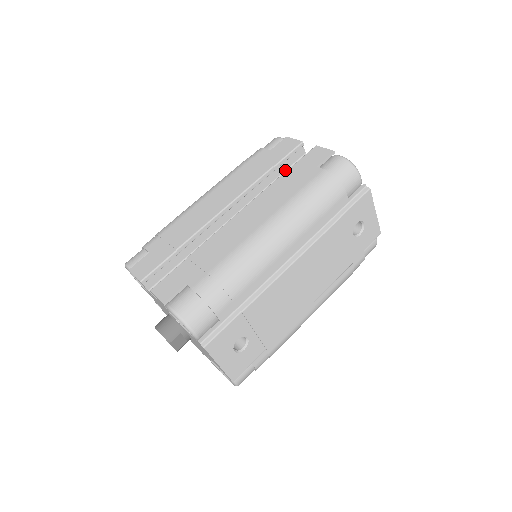
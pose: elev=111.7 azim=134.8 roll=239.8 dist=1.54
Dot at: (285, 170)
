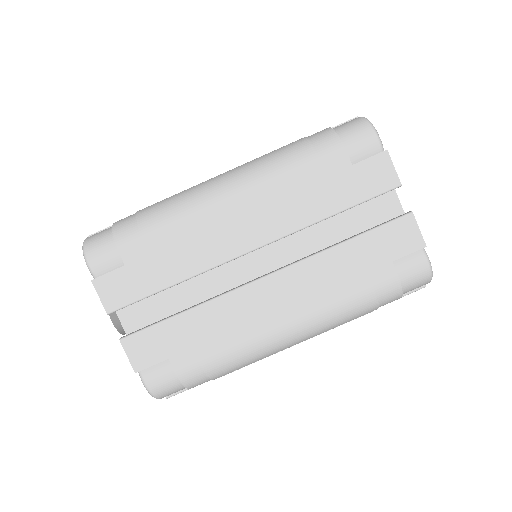
Dot at: occluded
